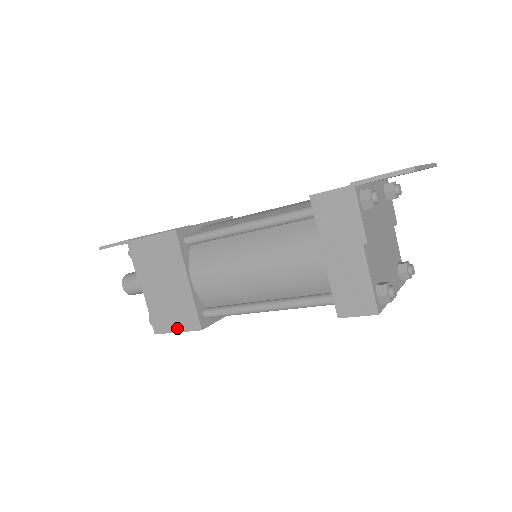
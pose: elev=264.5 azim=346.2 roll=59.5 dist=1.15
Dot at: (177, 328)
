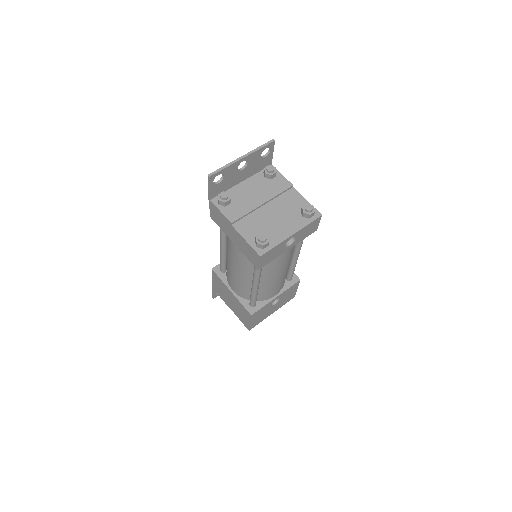
Dot at: (248, 321)
